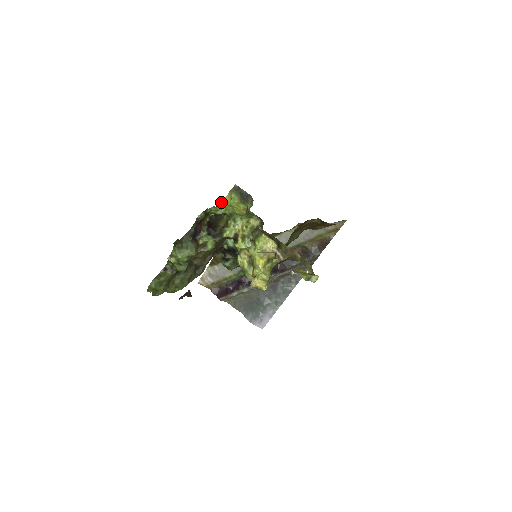
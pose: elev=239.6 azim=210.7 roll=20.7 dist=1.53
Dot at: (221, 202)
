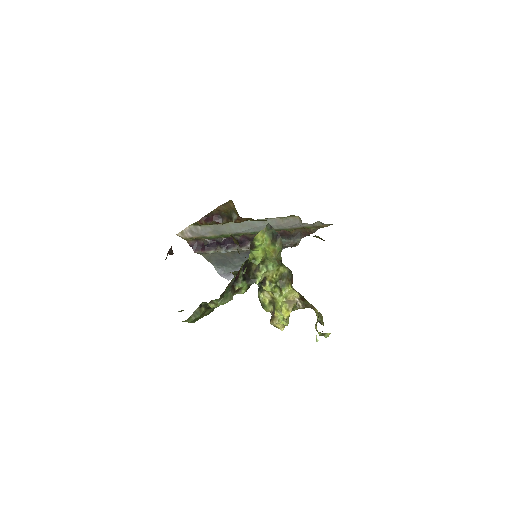
Dot at: (253, 239)
